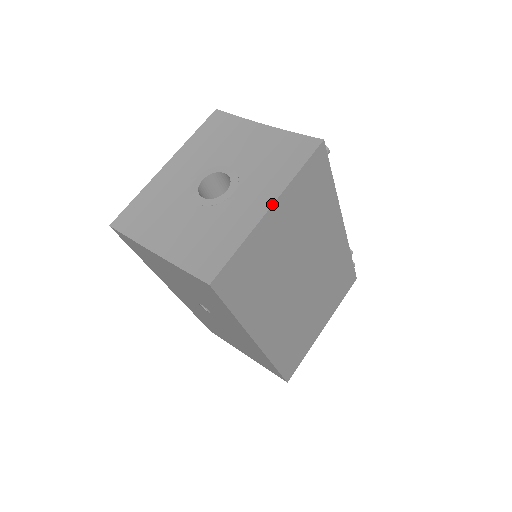
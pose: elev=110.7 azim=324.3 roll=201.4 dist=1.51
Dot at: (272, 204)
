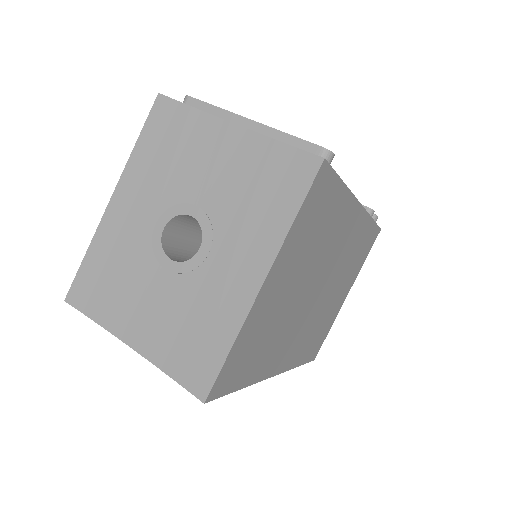
Dot at: (264, 278)
